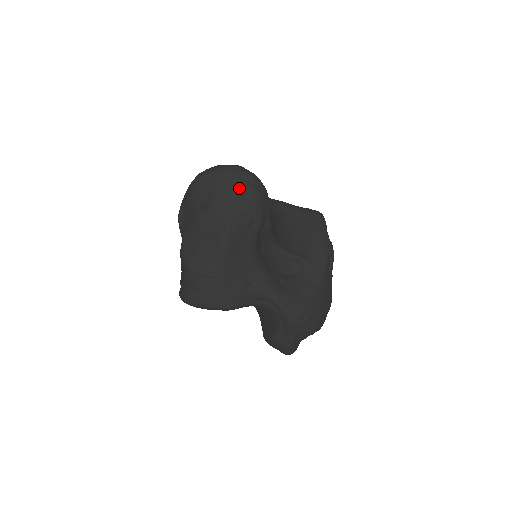
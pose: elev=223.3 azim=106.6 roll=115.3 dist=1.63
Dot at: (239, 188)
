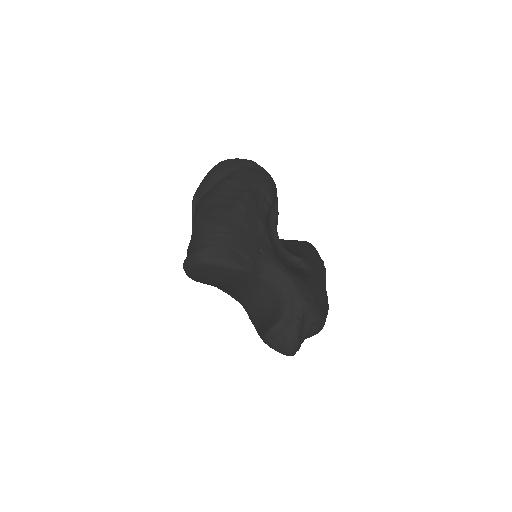
Dot at: (255, 172)
